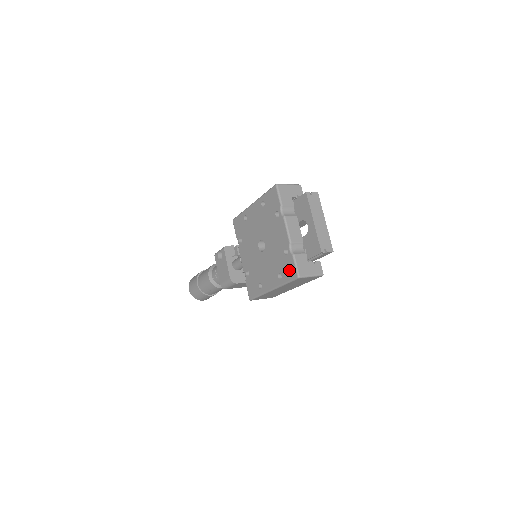
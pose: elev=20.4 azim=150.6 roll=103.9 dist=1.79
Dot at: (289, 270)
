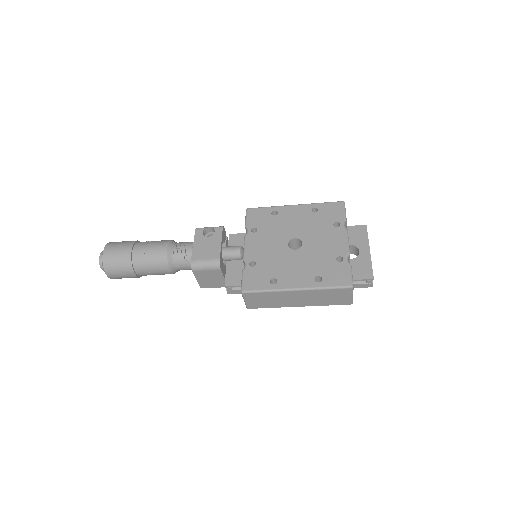
Dot at: (339, 276)
